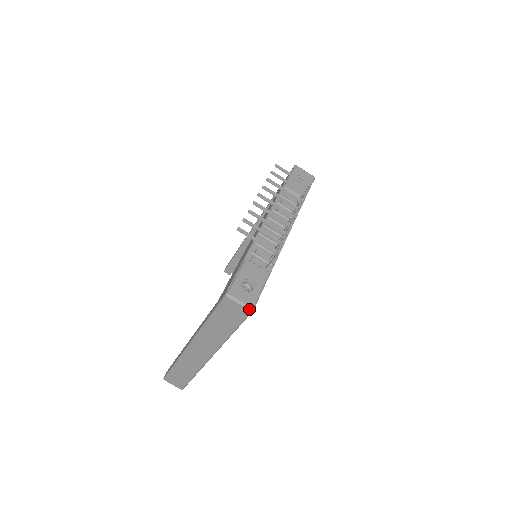
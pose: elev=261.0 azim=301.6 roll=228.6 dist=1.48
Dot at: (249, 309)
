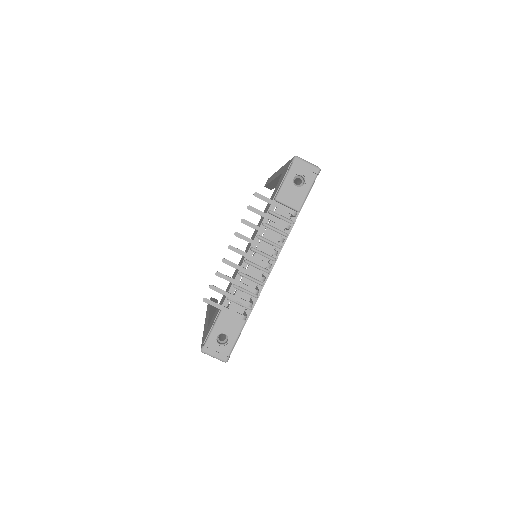
Dot at: (223, 361)
